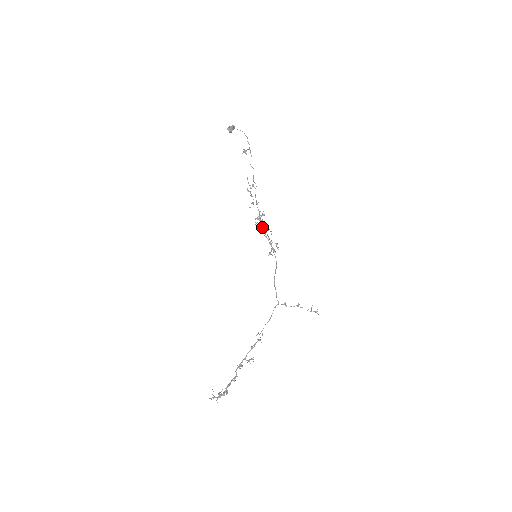
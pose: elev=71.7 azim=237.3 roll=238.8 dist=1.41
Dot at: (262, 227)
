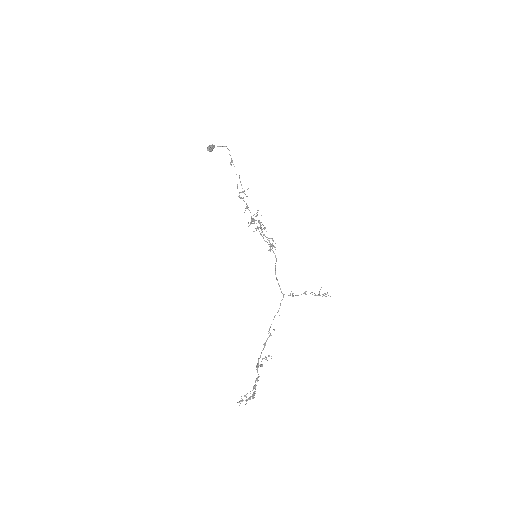
Dot at: (257, 227)
